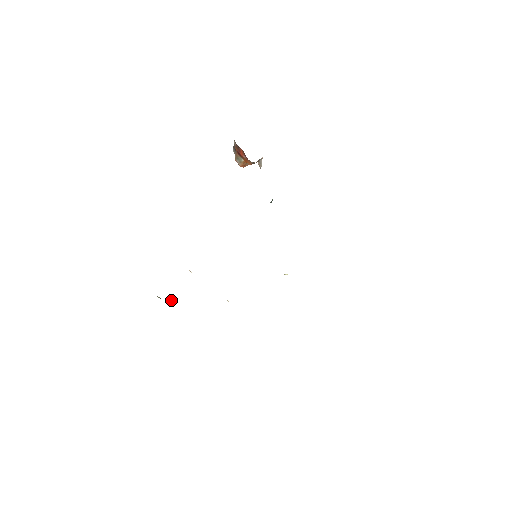
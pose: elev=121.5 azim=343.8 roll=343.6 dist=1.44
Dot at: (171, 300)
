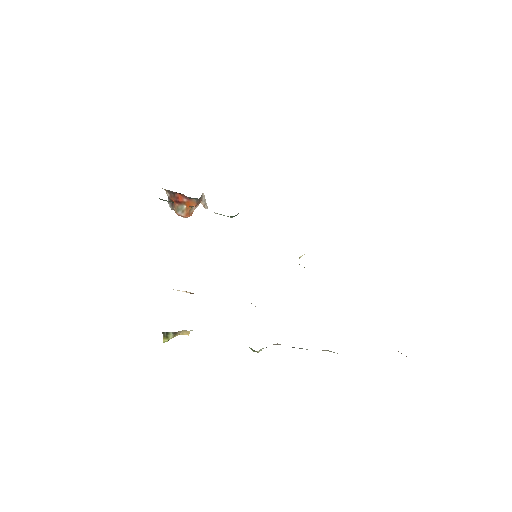
Dot at: (184, 332)
